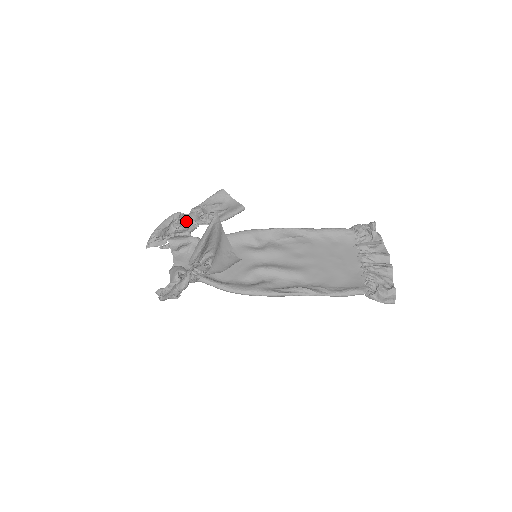
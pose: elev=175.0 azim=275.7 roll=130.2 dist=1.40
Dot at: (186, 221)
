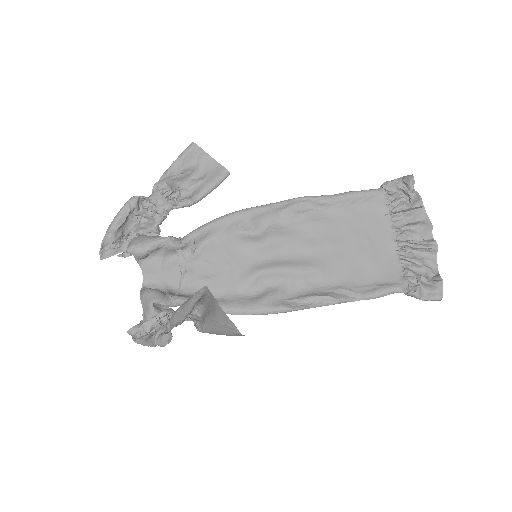
Dot at: (149, 208)
